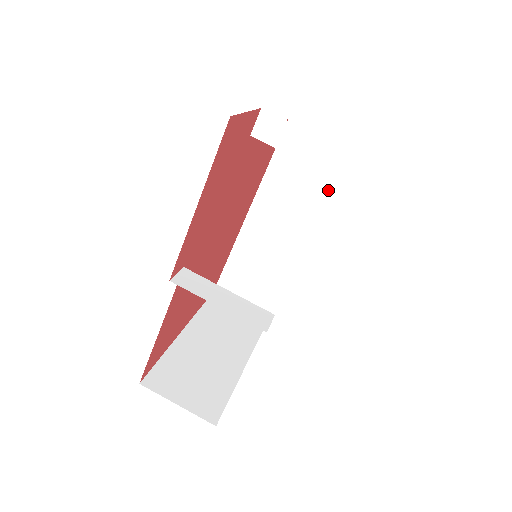
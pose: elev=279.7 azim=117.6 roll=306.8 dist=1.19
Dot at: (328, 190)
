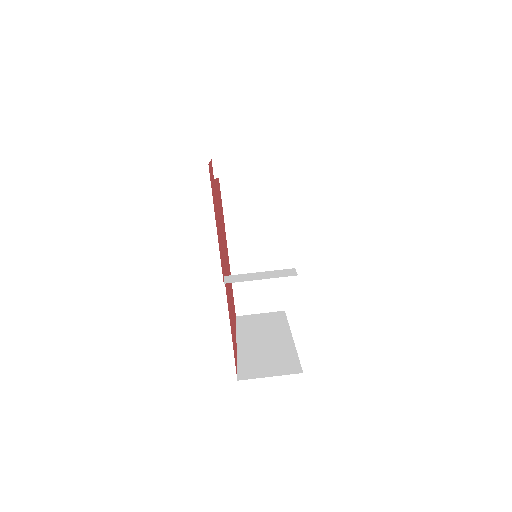
Dot at: (269, 197)
